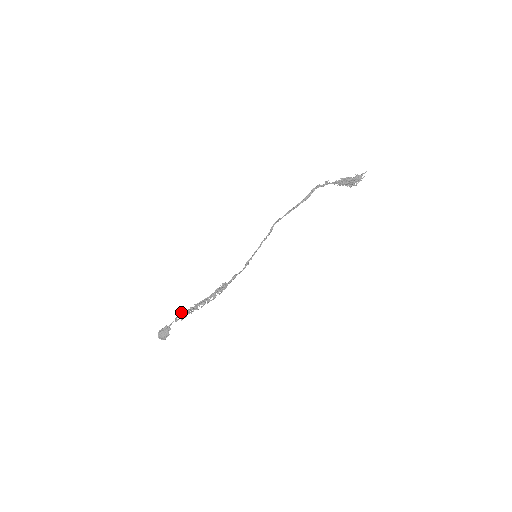
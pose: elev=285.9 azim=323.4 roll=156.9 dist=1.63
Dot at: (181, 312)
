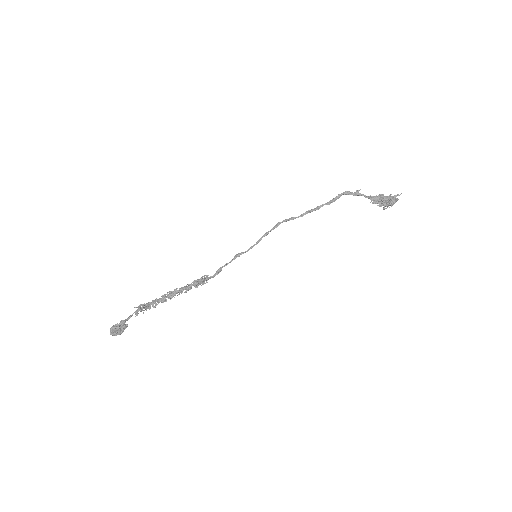
Dot at: (144, 305)
